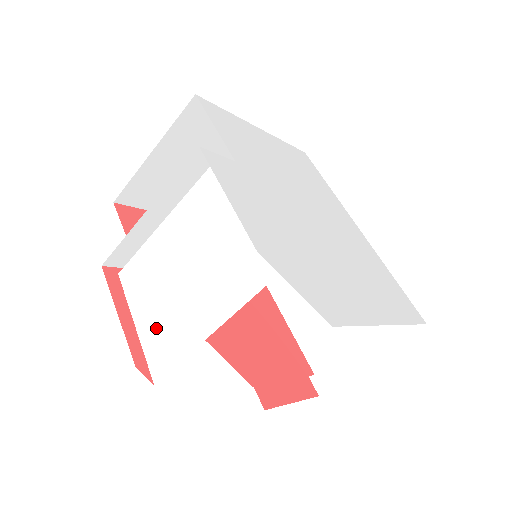
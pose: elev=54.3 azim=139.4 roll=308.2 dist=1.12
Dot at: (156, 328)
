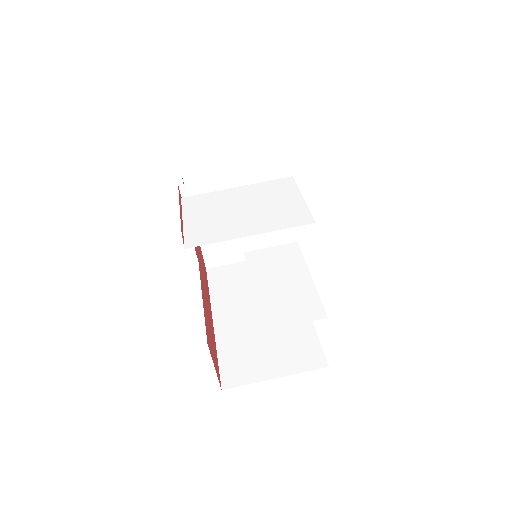
Dot at: (203, 225)
